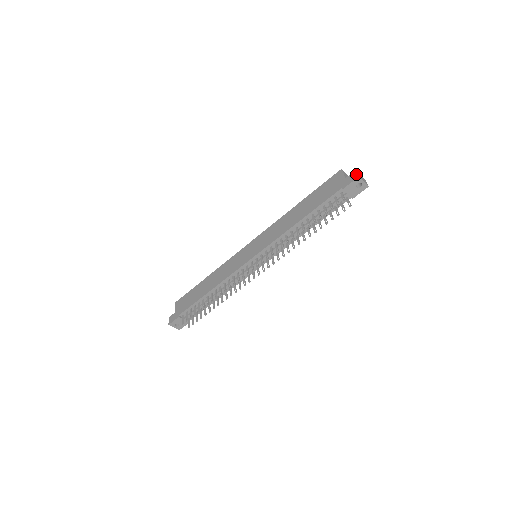
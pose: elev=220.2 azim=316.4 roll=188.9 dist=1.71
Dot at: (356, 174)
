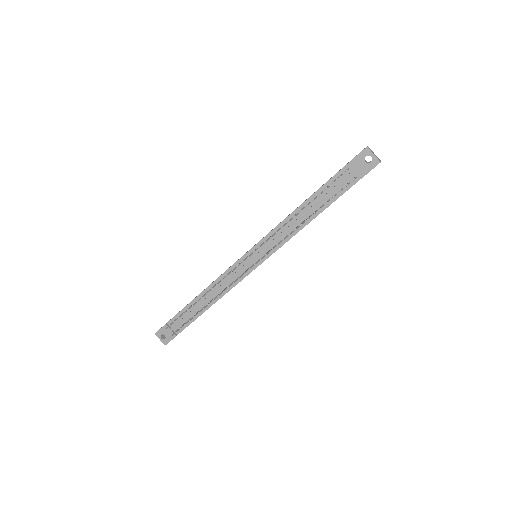
Dot at: (366, 147)
